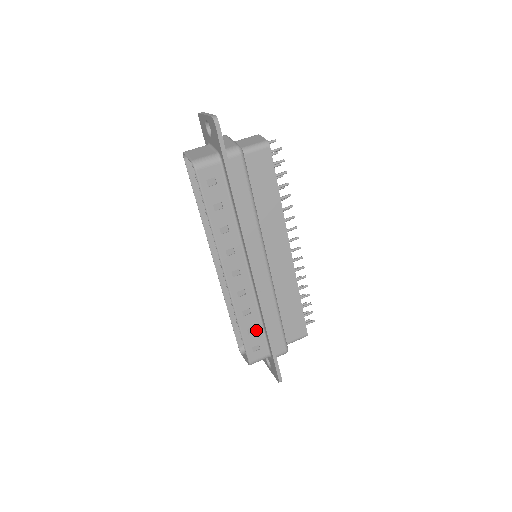
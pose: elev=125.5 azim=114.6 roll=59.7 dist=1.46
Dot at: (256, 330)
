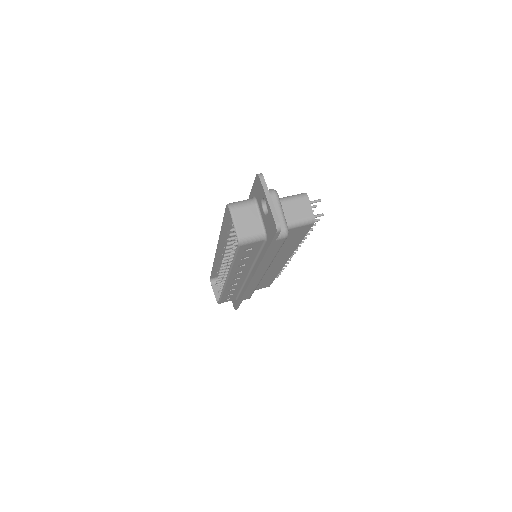
Dot at: (233, 294)
